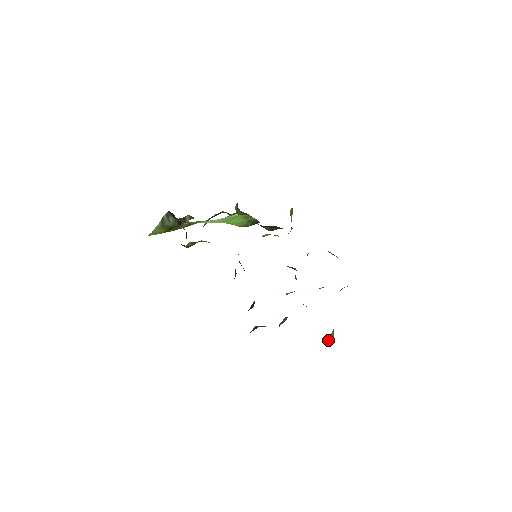
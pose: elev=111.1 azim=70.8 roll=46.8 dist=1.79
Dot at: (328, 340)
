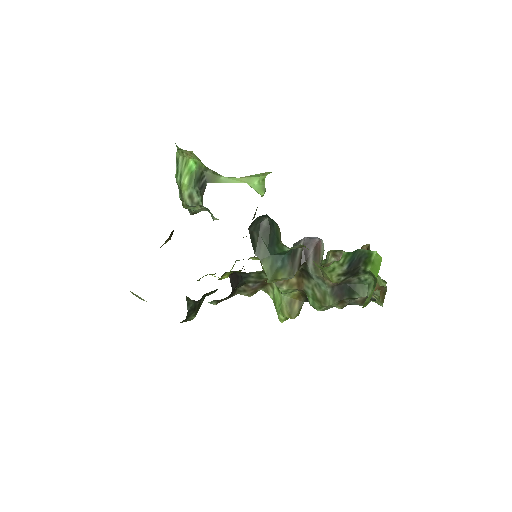
Dot at: (362, 307)
